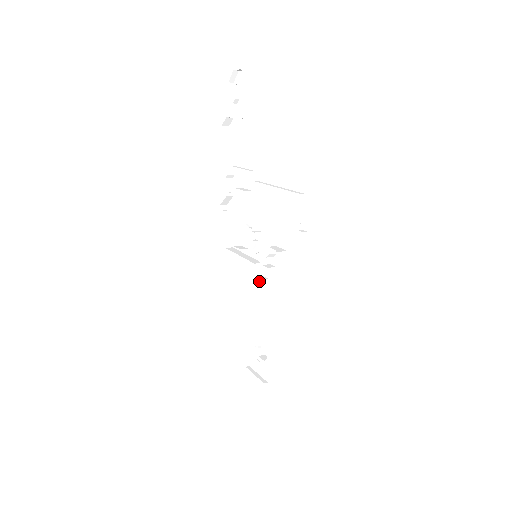
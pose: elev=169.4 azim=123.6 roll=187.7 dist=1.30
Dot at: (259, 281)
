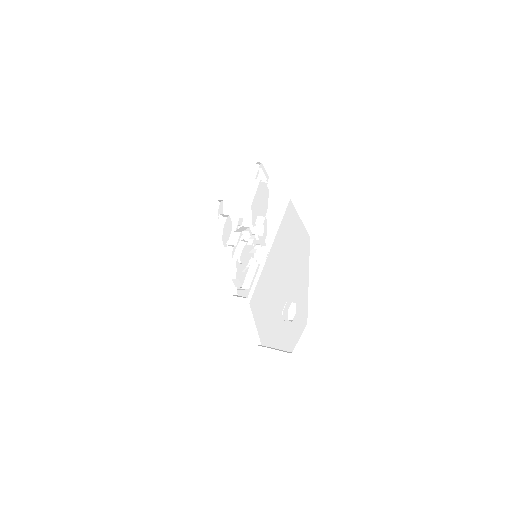
Dot at: (259, 253)
